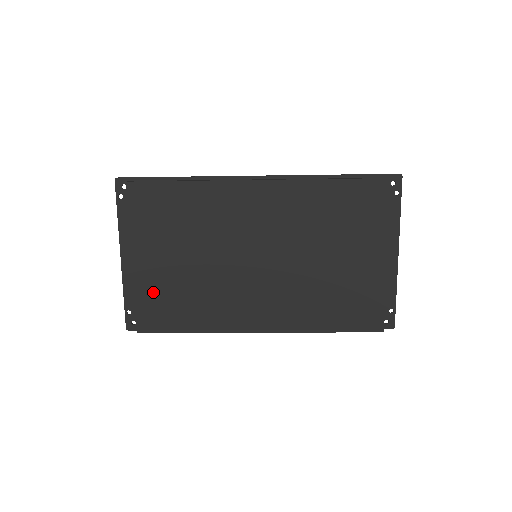
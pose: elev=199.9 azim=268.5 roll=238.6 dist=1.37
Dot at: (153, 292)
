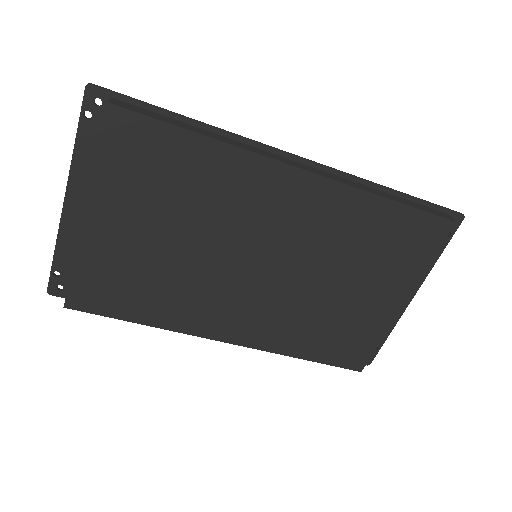
Dot at: (103, 265)
